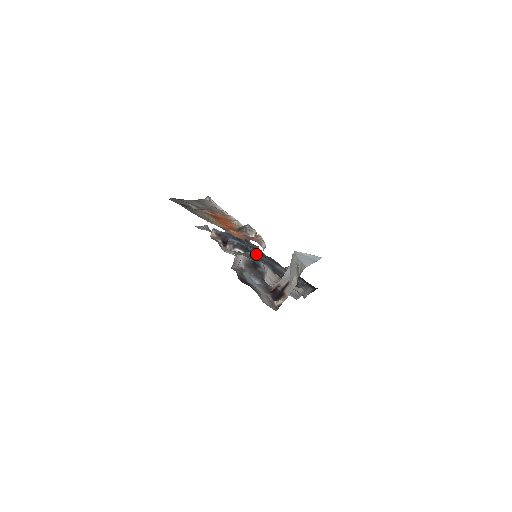
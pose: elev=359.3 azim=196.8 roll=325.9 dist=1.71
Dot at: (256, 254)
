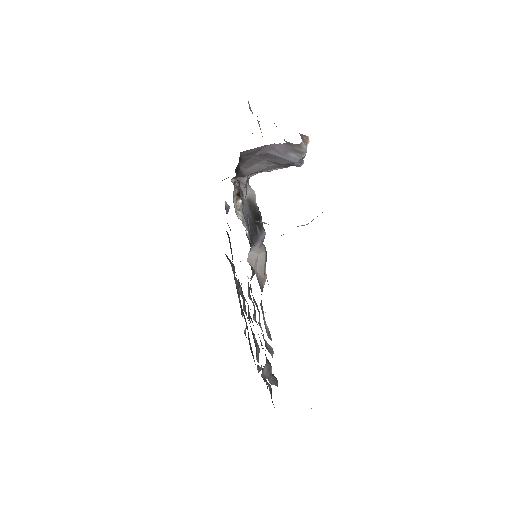
Dot at: occluded
